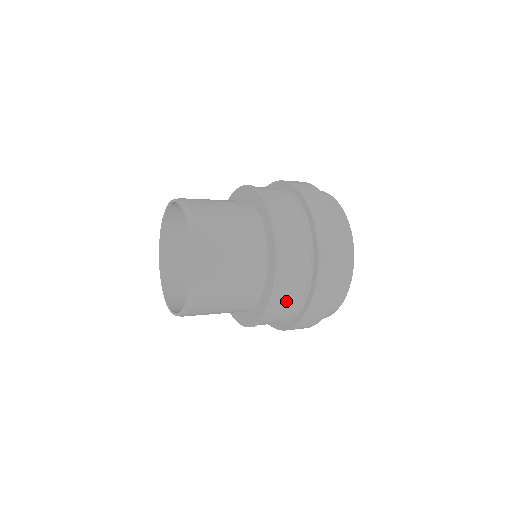
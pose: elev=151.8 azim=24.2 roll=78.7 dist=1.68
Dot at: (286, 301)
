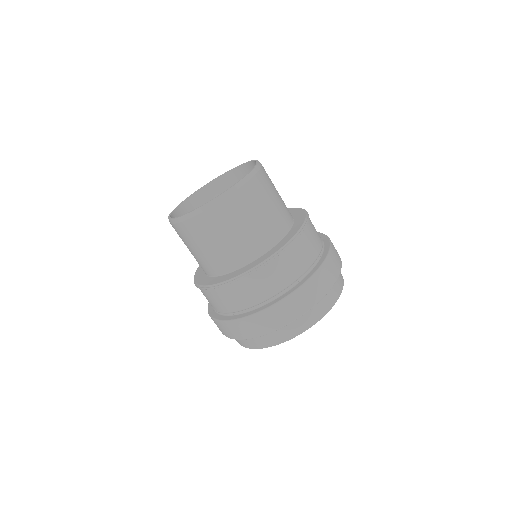
Dot at: (220, 299)
